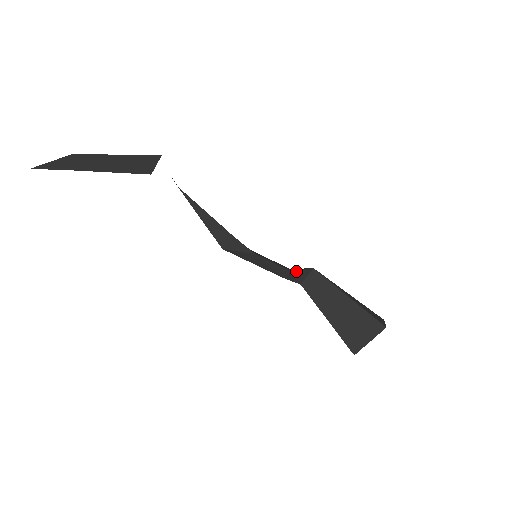
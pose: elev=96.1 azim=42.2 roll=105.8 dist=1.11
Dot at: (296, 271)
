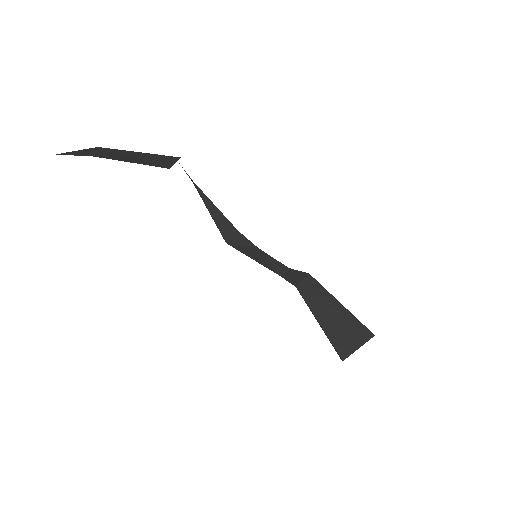
Dot at: (293, 270)
